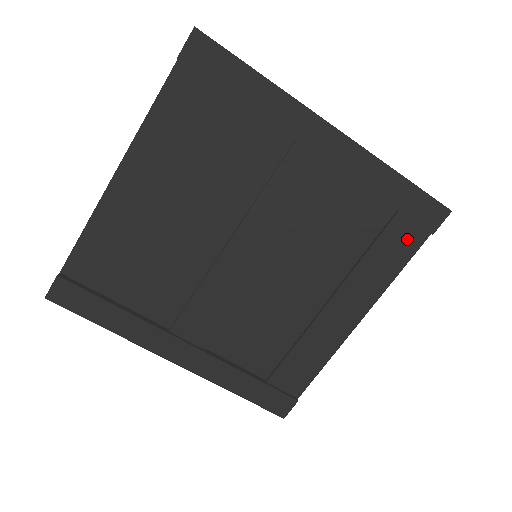
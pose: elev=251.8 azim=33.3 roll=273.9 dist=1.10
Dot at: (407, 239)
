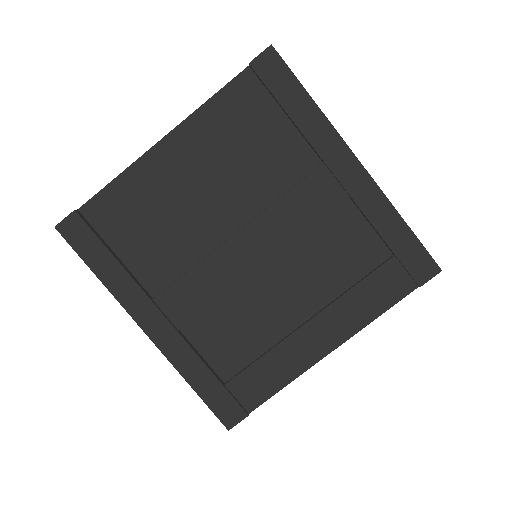
Dot at: (396, 284)
